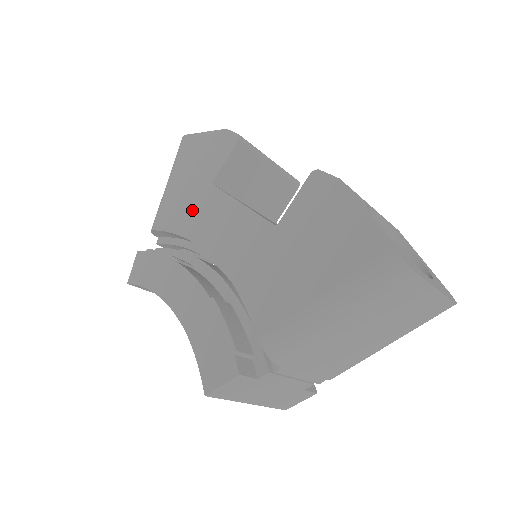
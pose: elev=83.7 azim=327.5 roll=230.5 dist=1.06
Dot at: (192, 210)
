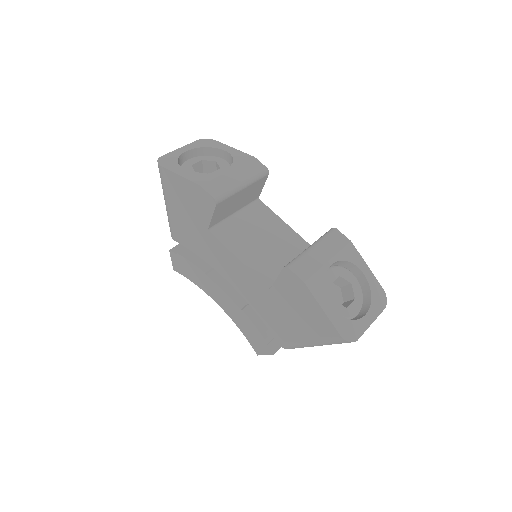
Dot at: (201, 243)
